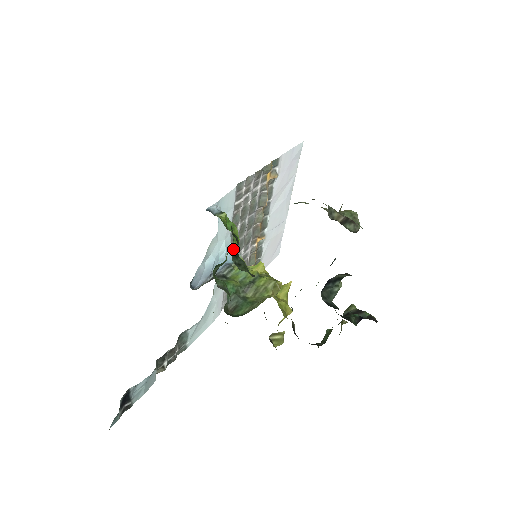
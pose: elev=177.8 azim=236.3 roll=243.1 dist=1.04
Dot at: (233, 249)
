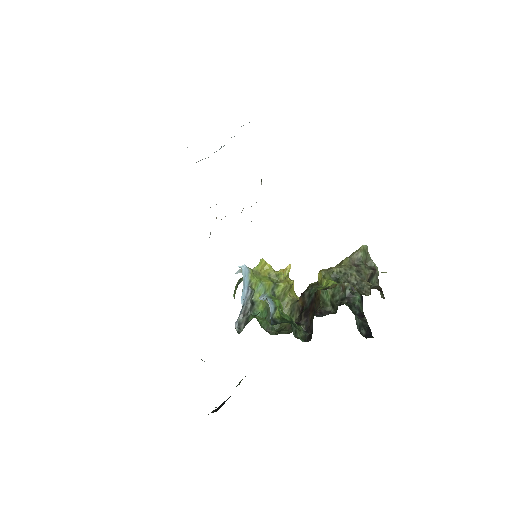
Dot at: (244, 270)
